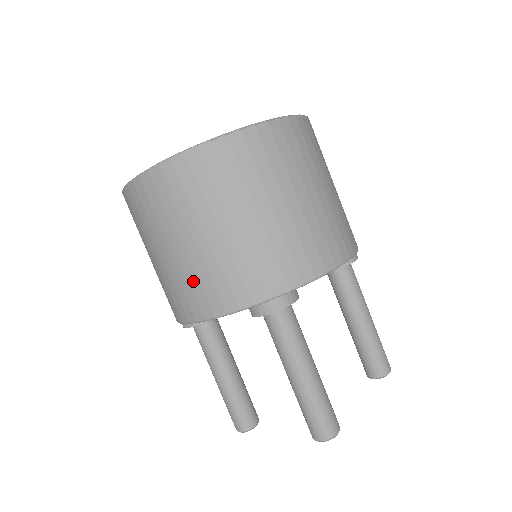
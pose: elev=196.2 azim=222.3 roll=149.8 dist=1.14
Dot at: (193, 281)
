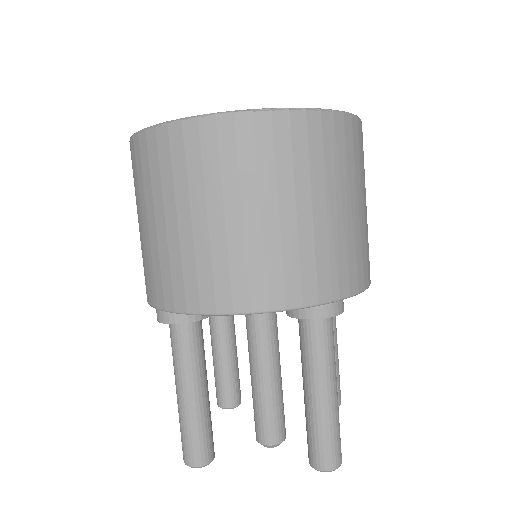
Dot at: occluded
